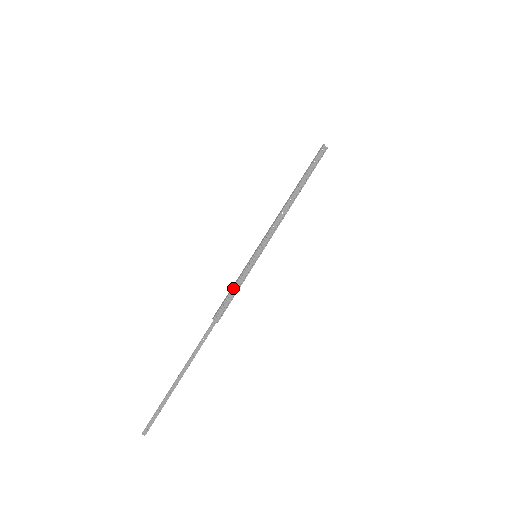
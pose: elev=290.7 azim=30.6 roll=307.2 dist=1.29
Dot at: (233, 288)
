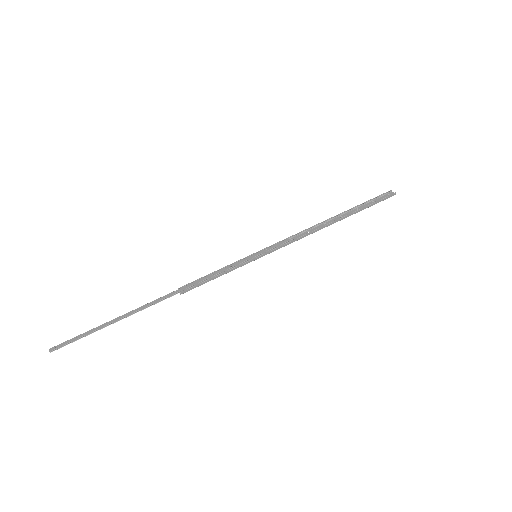
Dot at: (214, 272)
